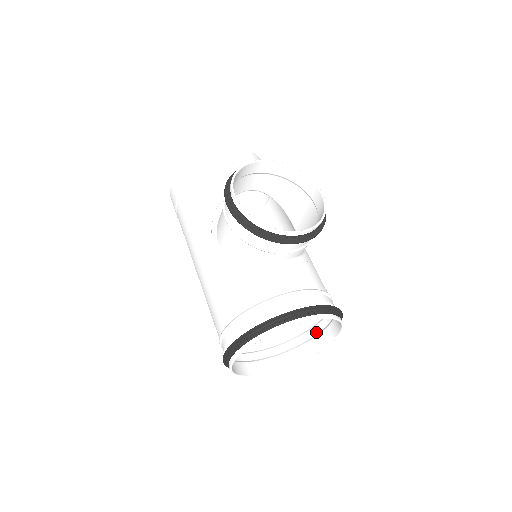
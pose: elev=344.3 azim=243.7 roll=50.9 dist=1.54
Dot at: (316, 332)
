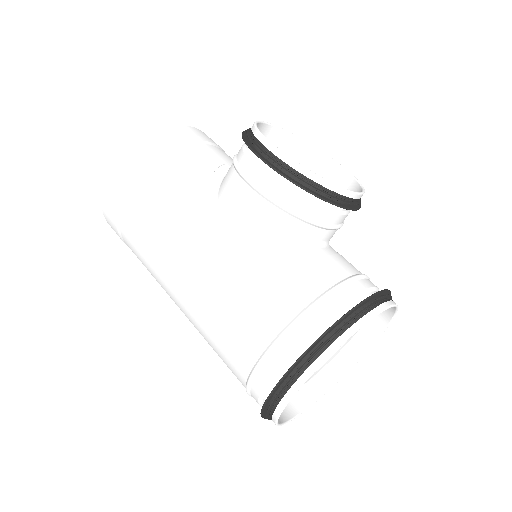
Dot at: occluded
